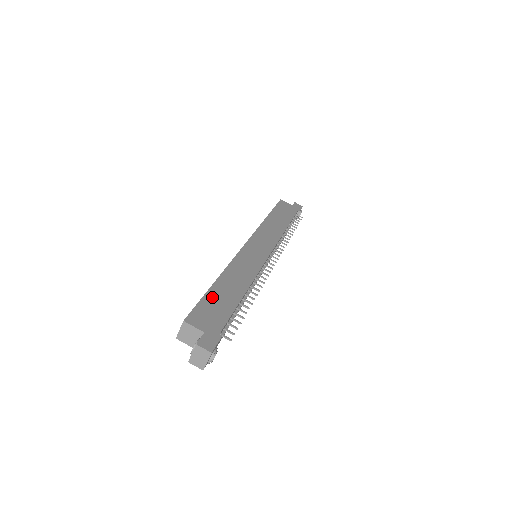
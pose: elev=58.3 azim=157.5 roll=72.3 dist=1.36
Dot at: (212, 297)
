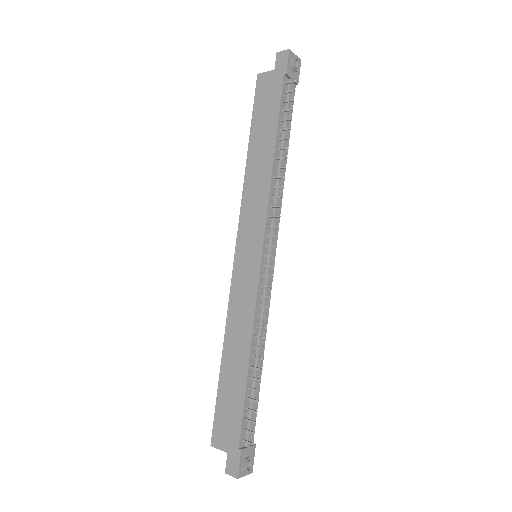
Dot at: (223, 394)
